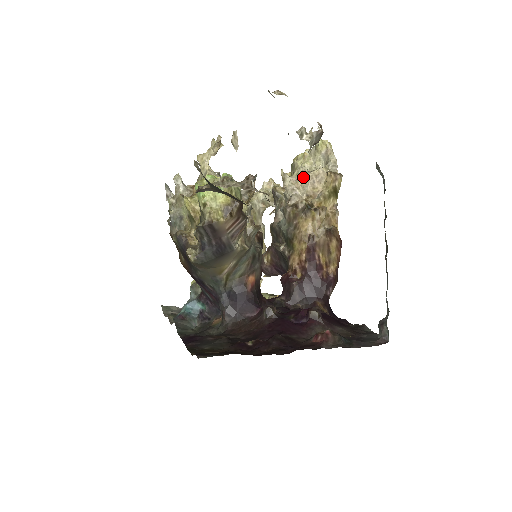
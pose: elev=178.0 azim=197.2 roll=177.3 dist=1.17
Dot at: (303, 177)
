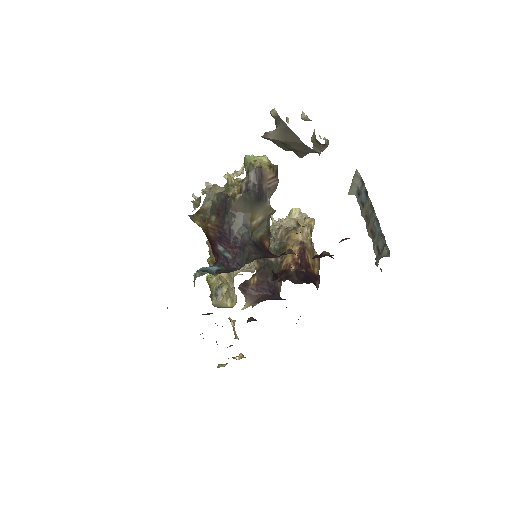
Dot at: (287, 219)
